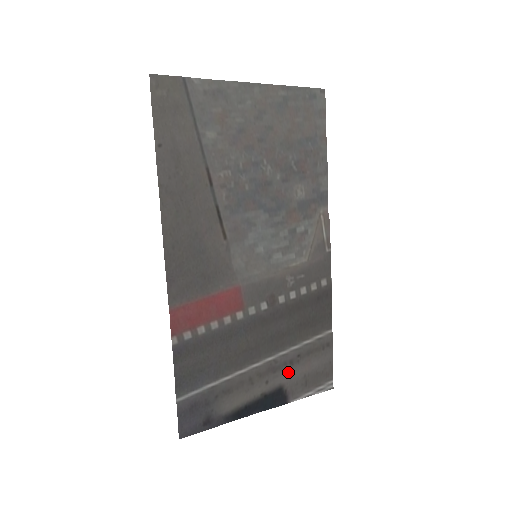
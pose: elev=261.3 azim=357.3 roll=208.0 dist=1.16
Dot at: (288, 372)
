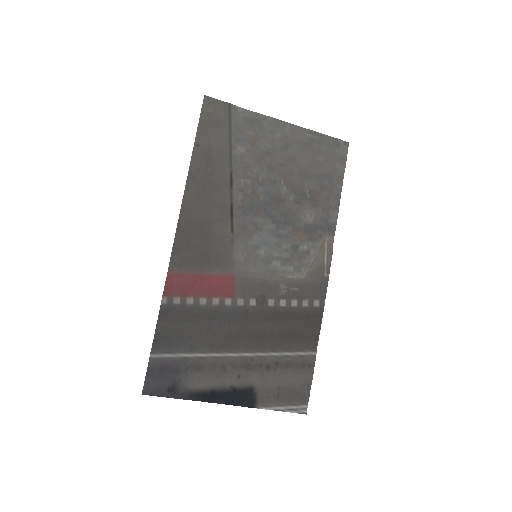
Dot at: (262, 376)
